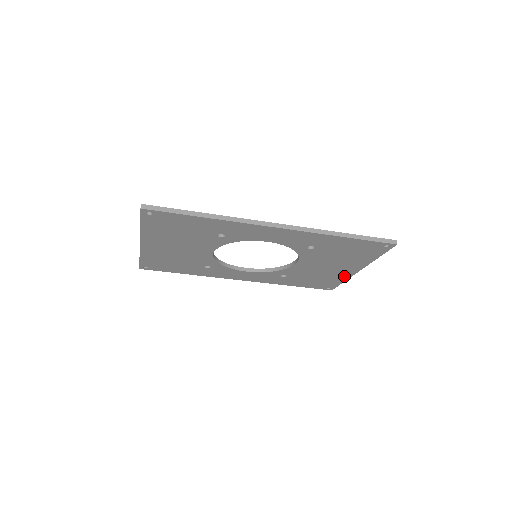
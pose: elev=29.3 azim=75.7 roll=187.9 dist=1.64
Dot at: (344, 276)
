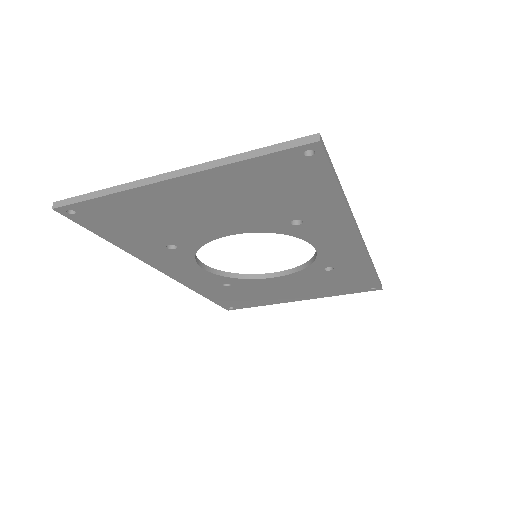
Dot at: (275, 301)
